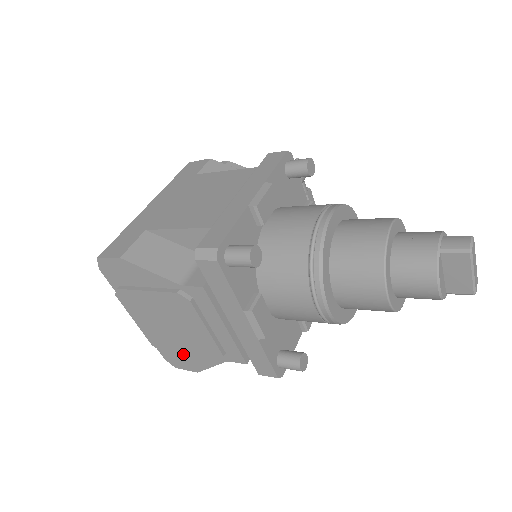
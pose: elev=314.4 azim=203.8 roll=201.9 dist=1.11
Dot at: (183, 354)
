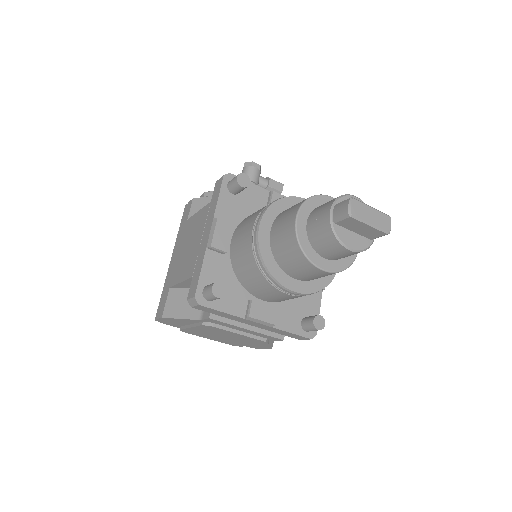
Dot at: (249, 345)
